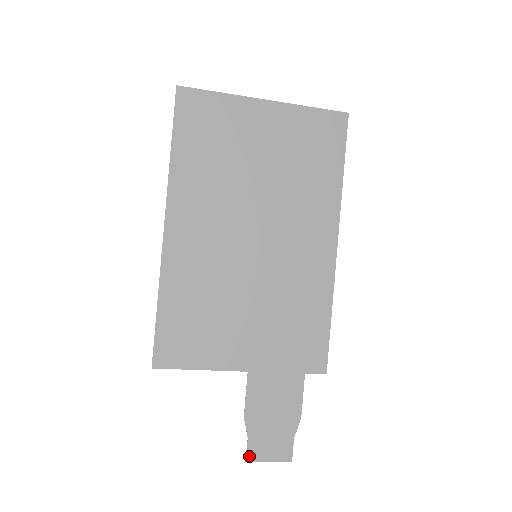
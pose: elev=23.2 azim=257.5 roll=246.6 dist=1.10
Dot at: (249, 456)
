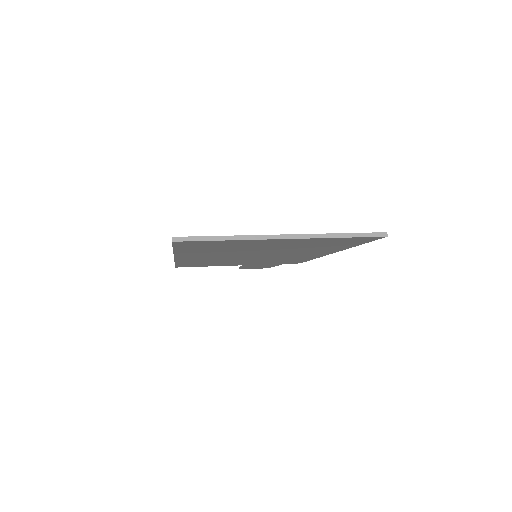
Dot at: occluded
